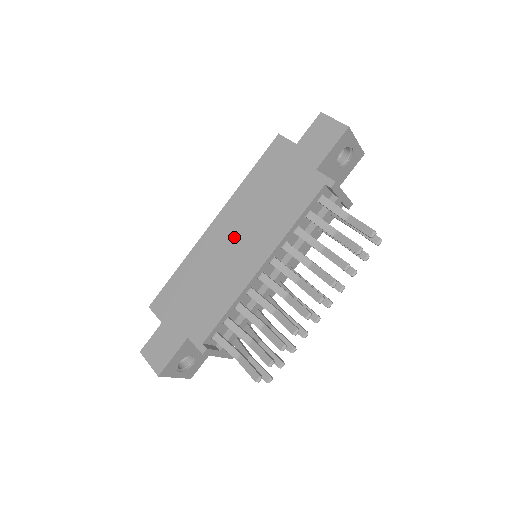
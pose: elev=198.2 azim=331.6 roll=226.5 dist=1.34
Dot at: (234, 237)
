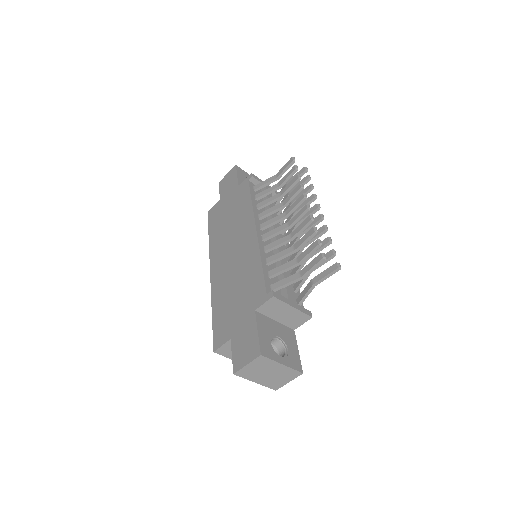
Dot at: (228, 252)
